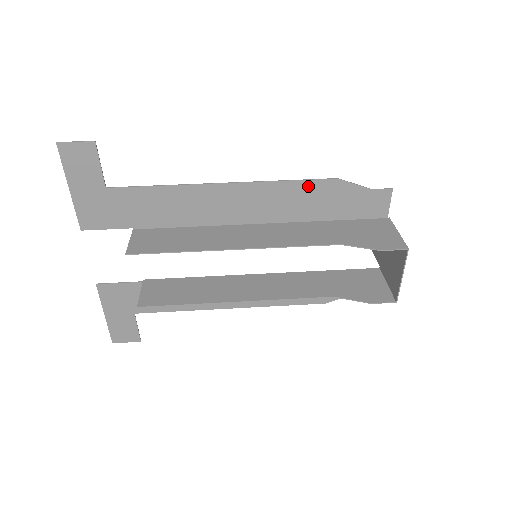
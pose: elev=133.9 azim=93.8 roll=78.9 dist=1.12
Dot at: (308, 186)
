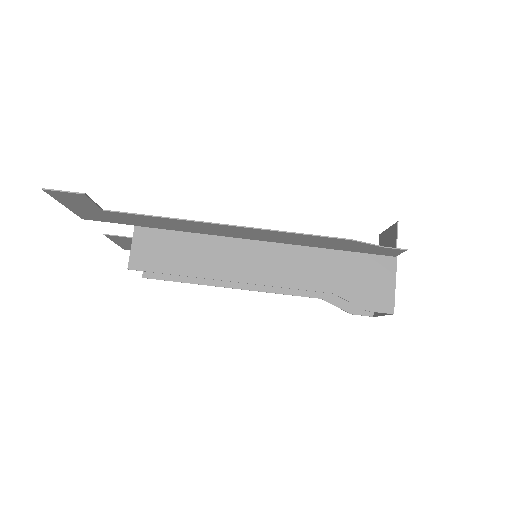
Dot at: (317, 238)
